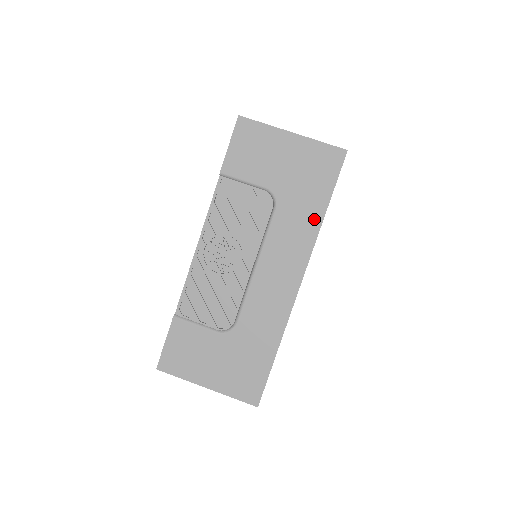
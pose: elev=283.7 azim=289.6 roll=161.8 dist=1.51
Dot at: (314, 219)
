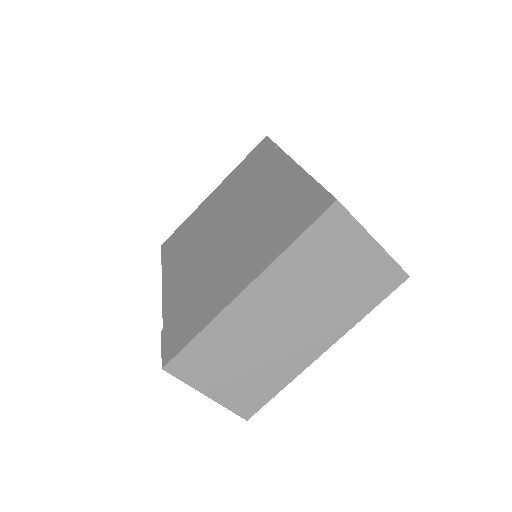
Dot at: occluded
